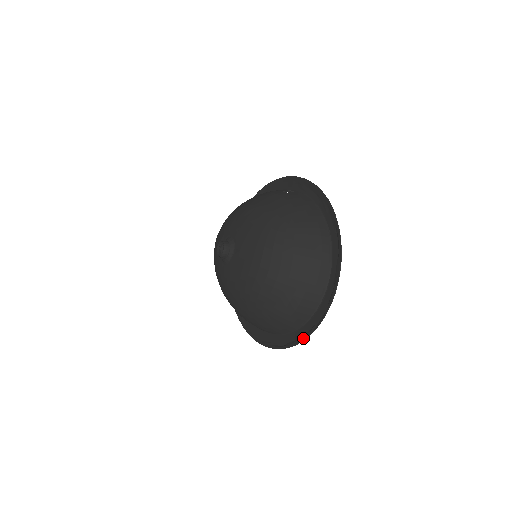
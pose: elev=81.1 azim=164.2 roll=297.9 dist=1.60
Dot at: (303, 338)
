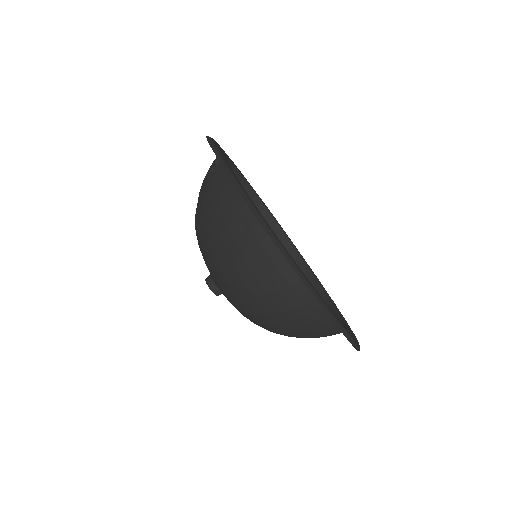
Dot at: occluded
